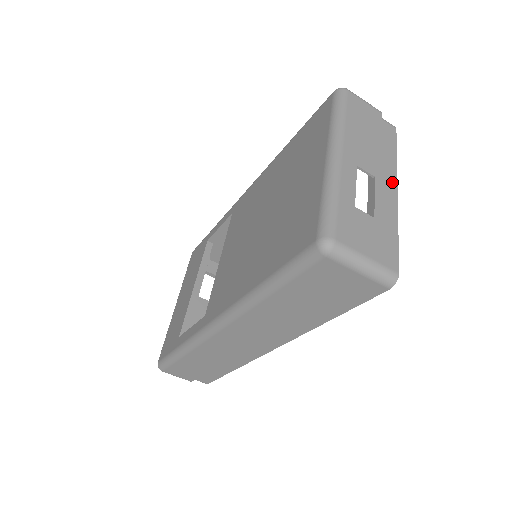
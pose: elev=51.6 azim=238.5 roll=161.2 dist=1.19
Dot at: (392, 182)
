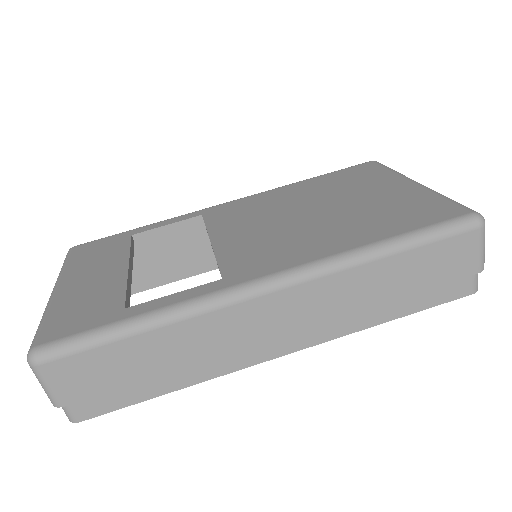
Dot at: occluded
